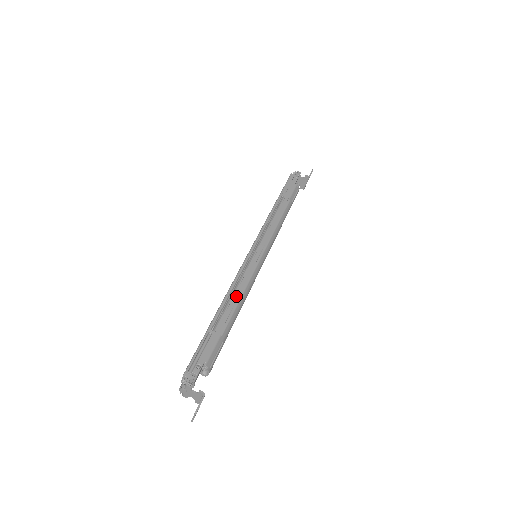
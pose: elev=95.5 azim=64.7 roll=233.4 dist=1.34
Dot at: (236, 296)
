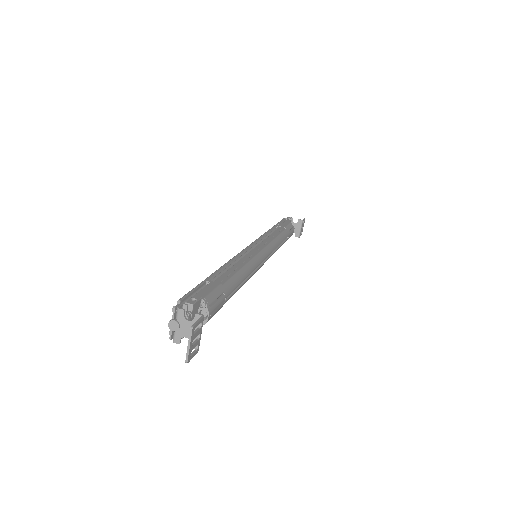
Dot at: (237, 265)
